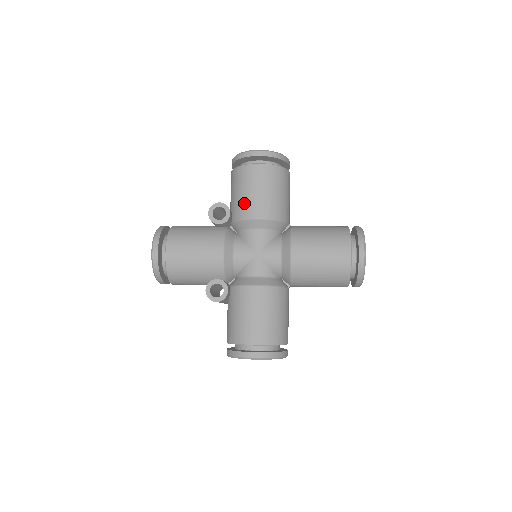
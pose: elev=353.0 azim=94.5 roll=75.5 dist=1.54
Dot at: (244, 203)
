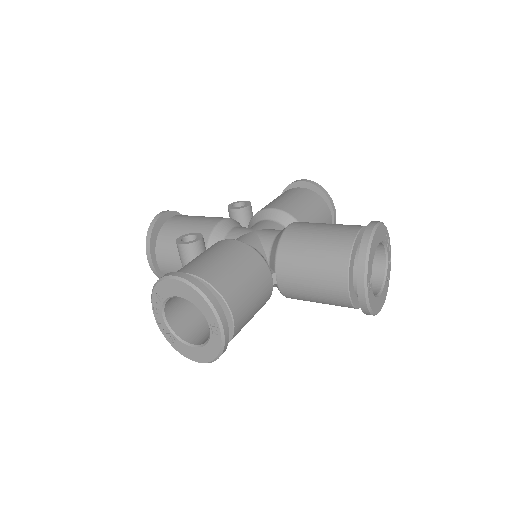
Dot at: (268, 204)
